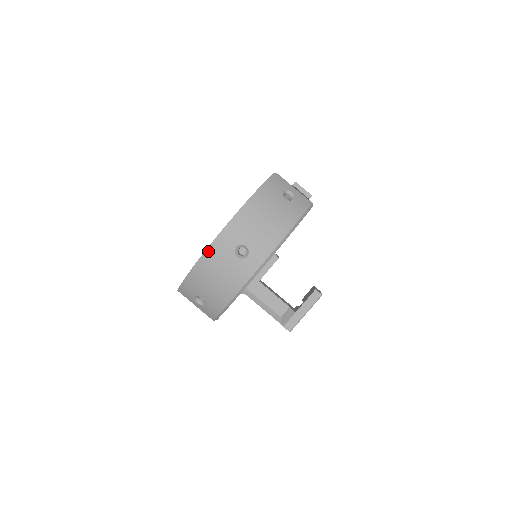
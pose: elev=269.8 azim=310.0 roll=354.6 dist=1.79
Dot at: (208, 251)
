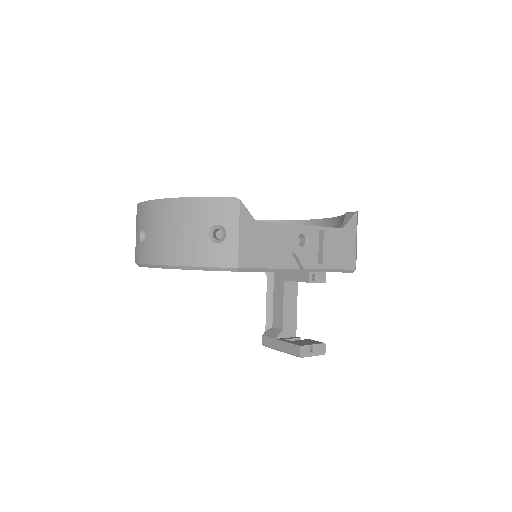
Dot at: (138, 207)
